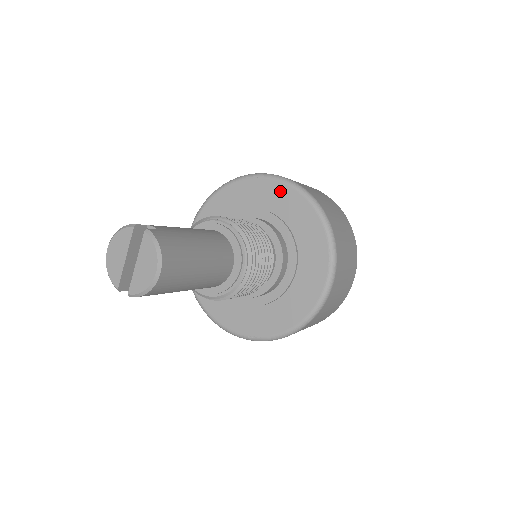
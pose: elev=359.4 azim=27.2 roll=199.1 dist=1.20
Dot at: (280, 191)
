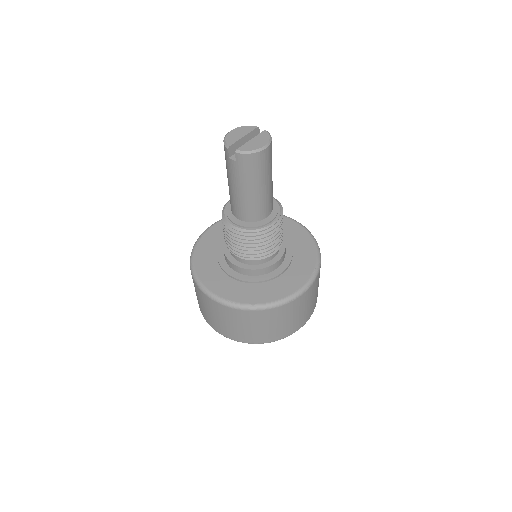
Dot at: (293, 226)
